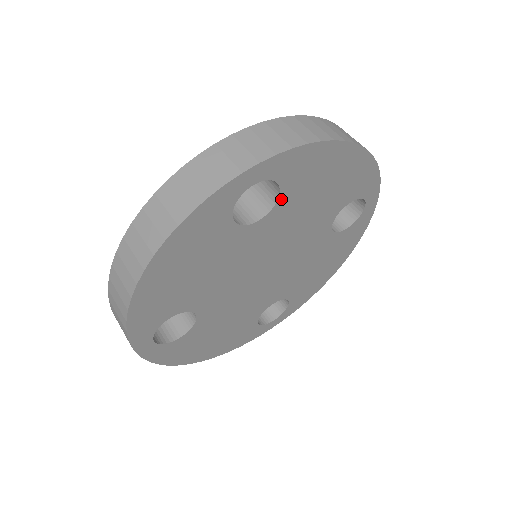
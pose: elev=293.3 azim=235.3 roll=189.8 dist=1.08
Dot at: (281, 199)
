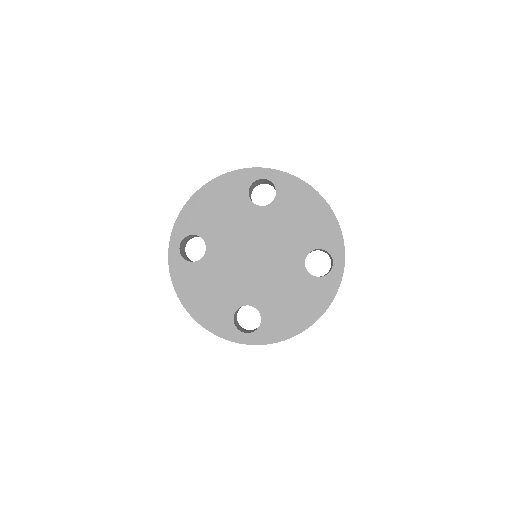
Dot at: (275, 202)
